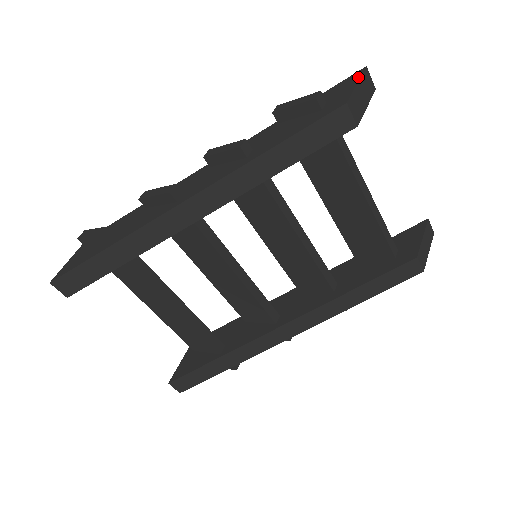
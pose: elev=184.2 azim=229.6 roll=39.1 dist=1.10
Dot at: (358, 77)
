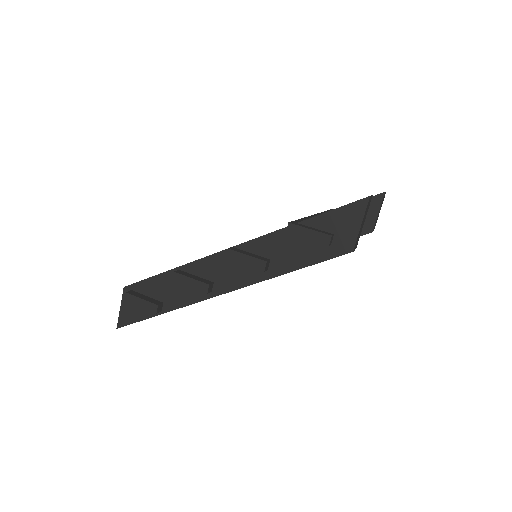
Dot at: (362, 213)
